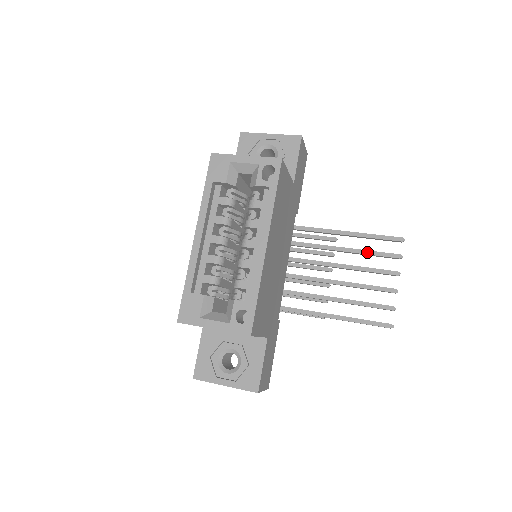
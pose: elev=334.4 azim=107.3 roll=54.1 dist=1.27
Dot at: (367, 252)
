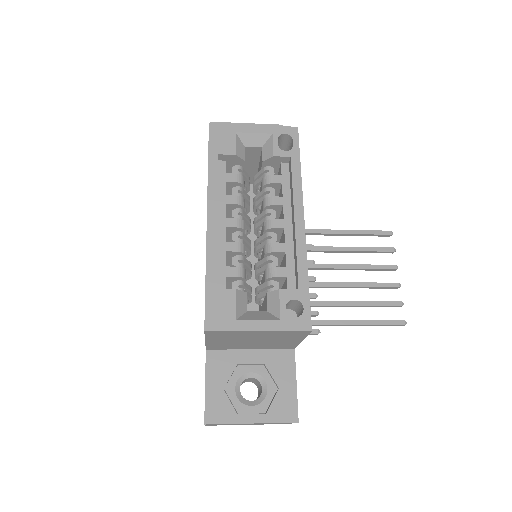
Dot at: (360, 249)
